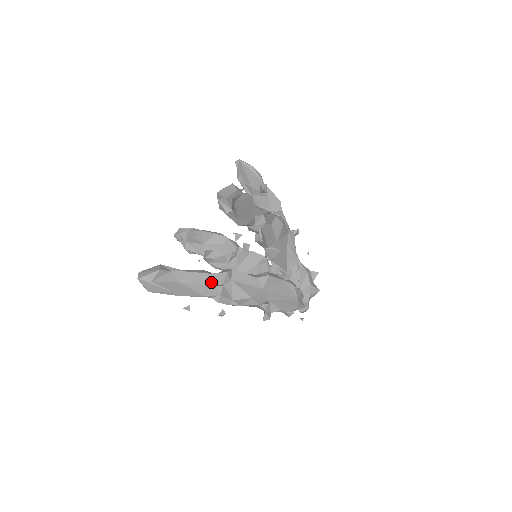
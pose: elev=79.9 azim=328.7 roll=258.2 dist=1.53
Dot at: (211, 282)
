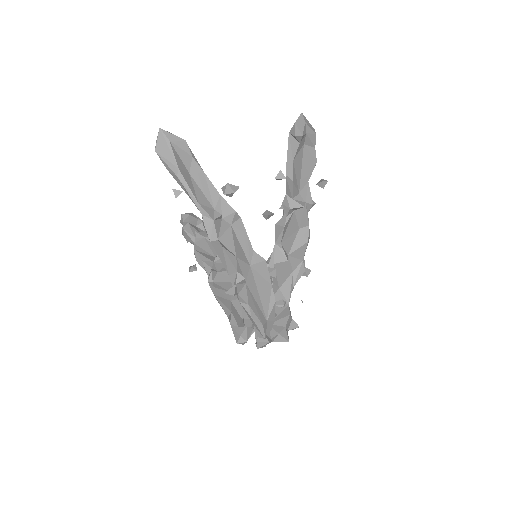
Dot at: (215, 204)
